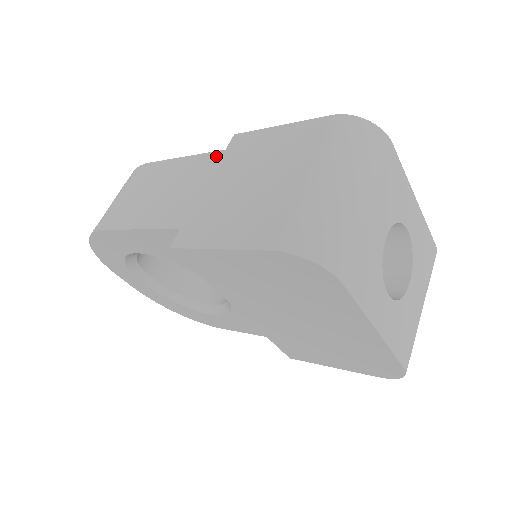
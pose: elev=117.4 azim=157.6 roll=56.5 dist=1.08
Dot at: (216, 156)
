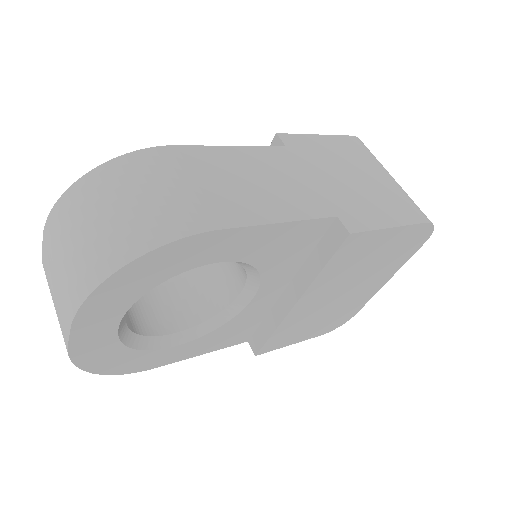
Dot at: (284, 151)
